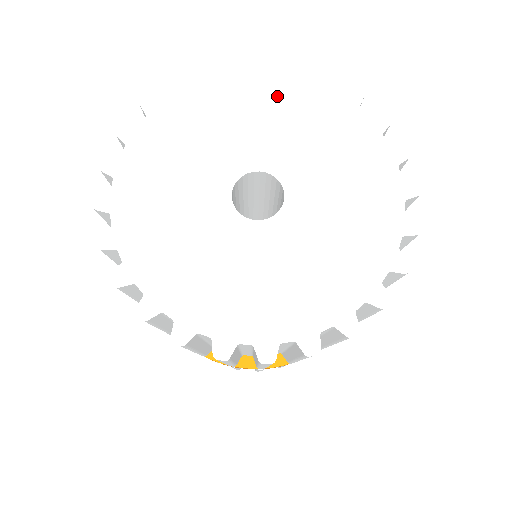
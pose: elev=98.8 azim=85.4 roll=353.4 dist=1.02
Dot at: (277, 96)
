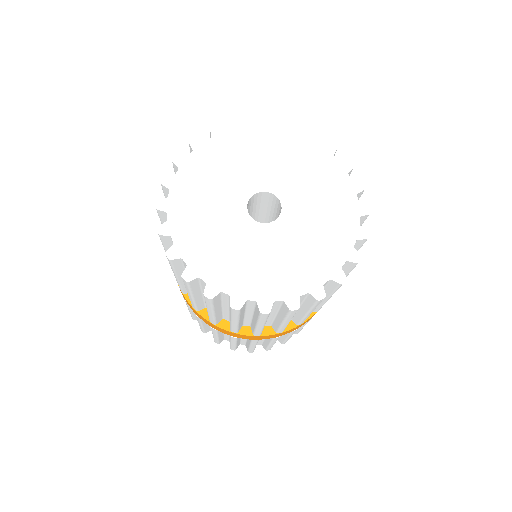
Dot at: (261, 141)
